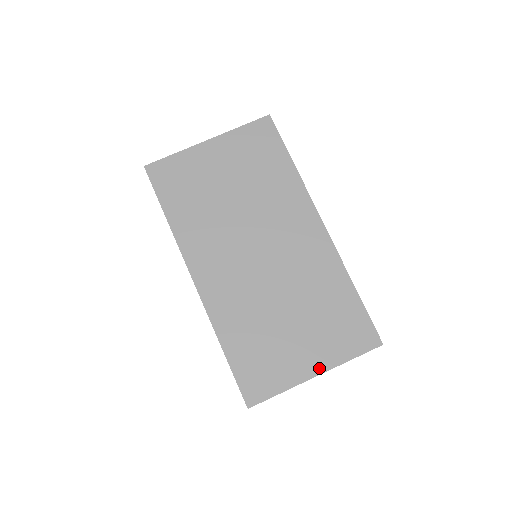
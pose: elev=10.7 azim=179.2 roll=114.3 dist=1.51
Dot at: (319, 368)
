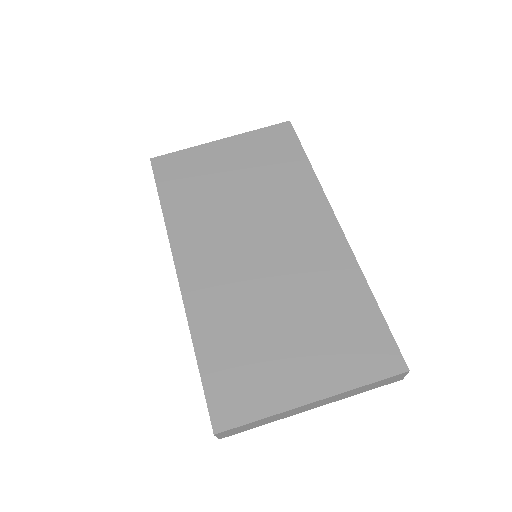
Dot at: (318, 392)
